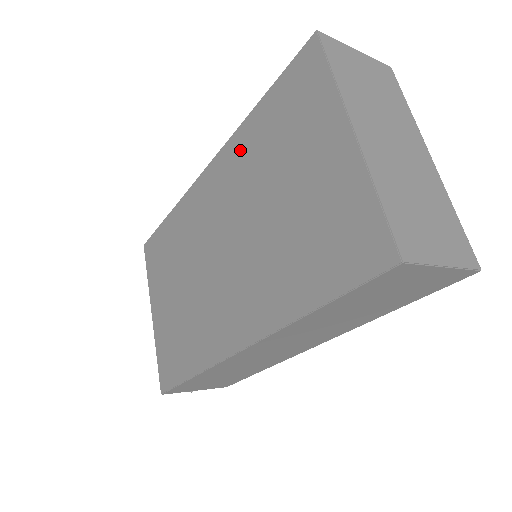
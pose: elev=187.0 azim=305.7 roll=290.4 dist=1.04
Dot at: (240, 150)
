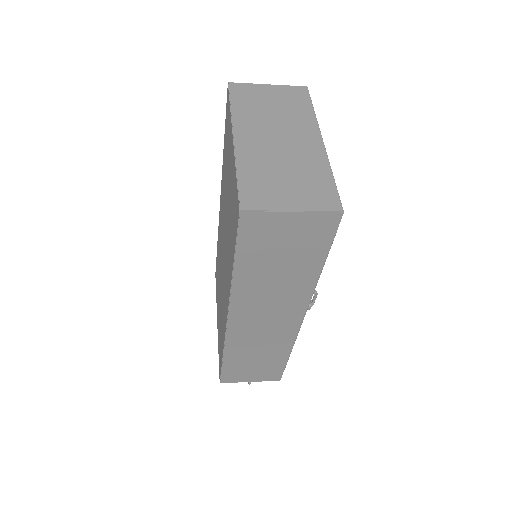
Dot at: (223, 179)
